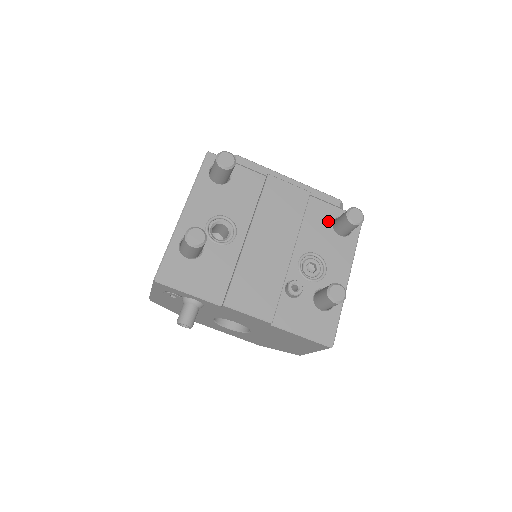
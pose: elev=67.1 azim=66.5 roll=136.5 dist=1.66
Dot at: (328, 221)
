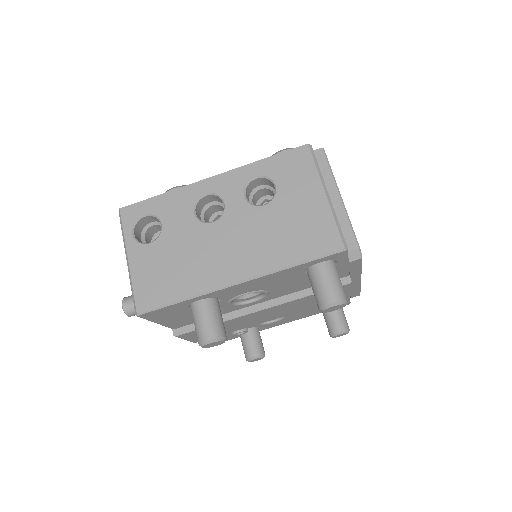
Dot at: occluded
